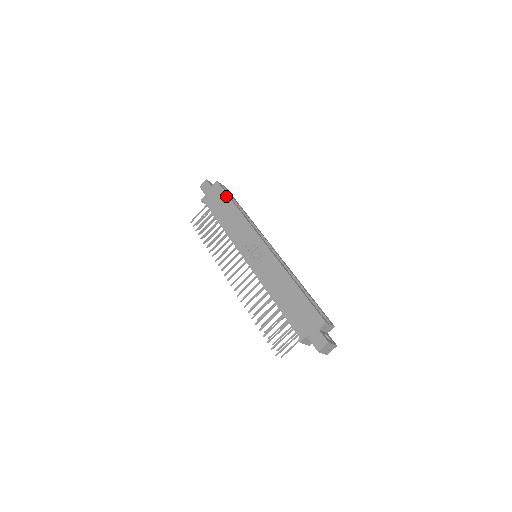
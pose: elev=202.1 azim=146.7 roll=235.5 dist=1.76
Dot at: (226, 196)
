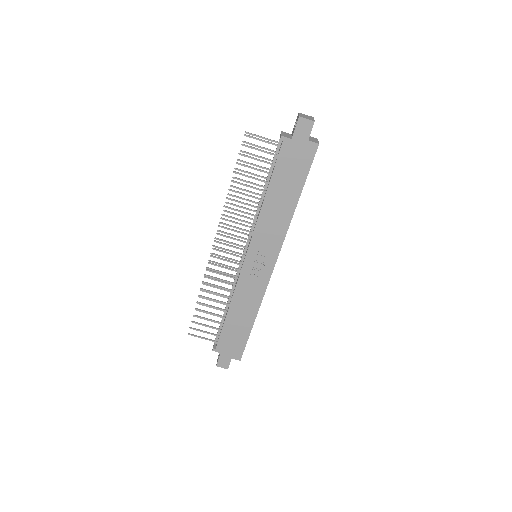
Dot at: (304, 179)
